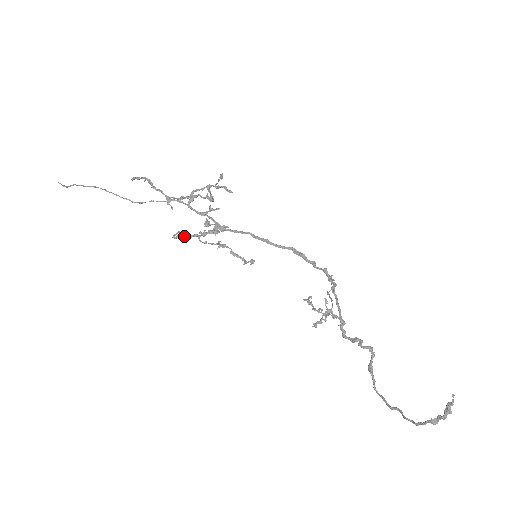
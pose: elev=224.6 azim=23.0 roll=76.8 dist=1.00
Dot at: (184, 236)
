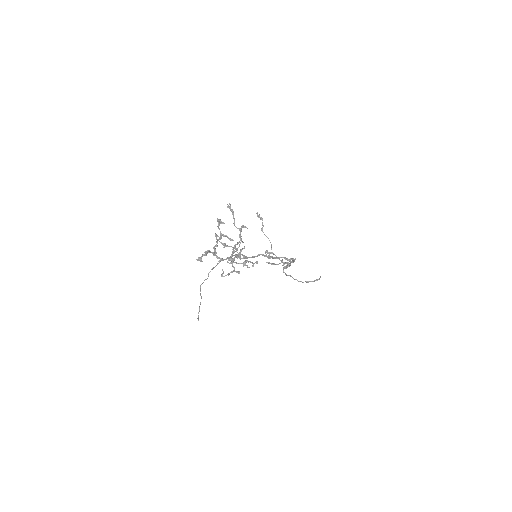
Dot at: occluded
